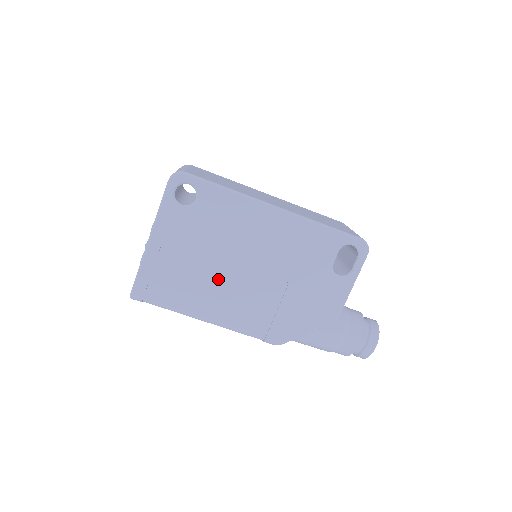
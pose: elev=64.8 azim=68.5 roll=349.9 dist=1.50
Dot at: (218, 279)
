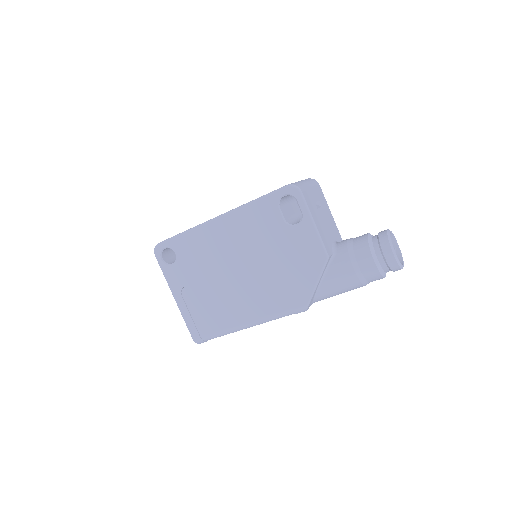
Dot at: (228, 293)
